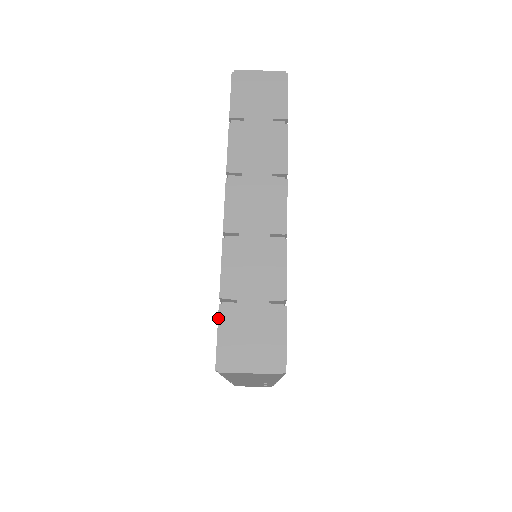
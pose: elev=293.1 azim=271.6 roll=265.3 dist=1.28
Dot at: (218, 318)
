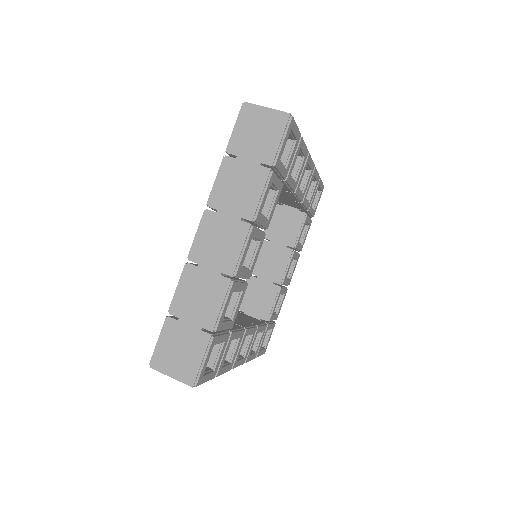
Dot at: (162, 327)
